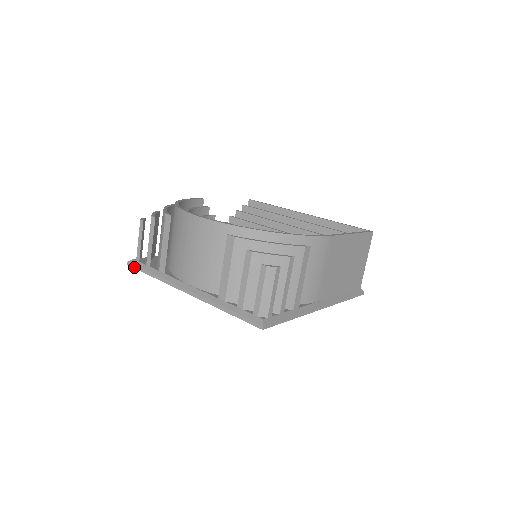
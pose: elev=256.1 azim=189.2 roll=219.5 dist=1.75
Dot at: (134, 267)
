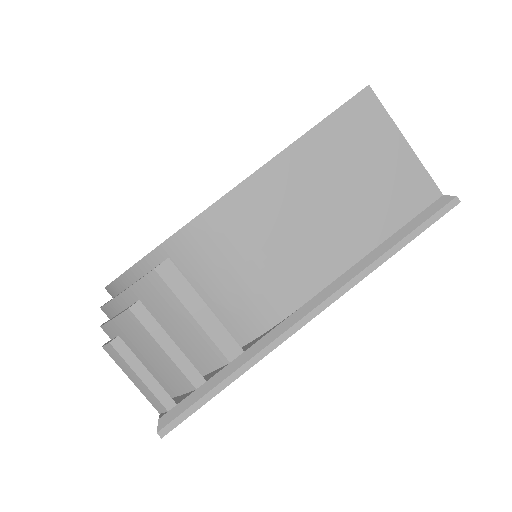
Dot at: occluded
